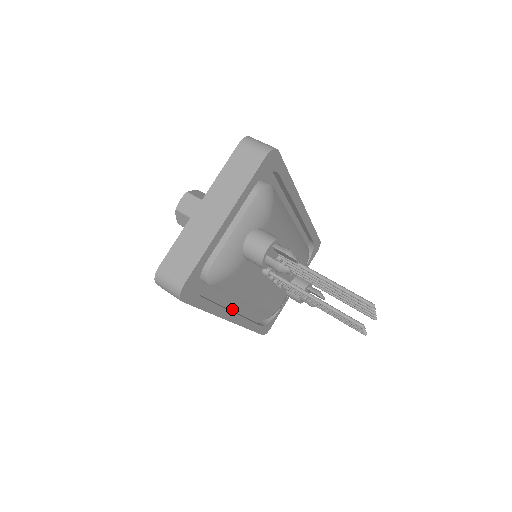
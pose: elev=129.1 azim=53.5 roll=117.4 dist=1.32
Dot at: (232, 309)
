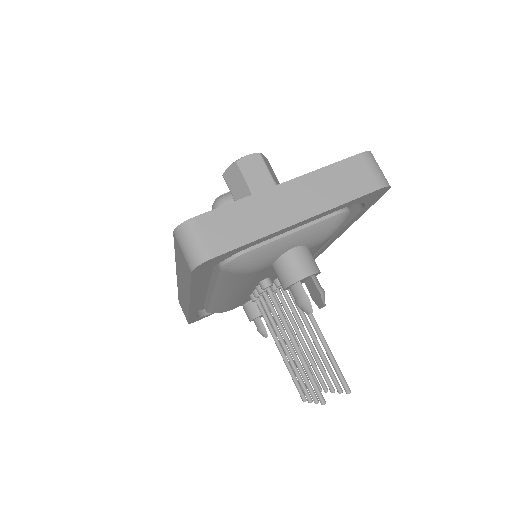
Dot at: occluded
